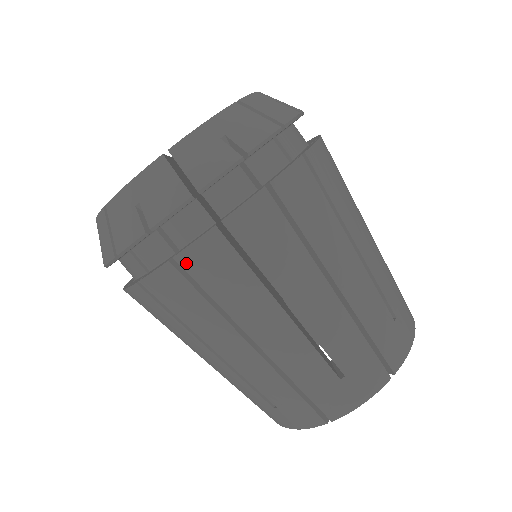
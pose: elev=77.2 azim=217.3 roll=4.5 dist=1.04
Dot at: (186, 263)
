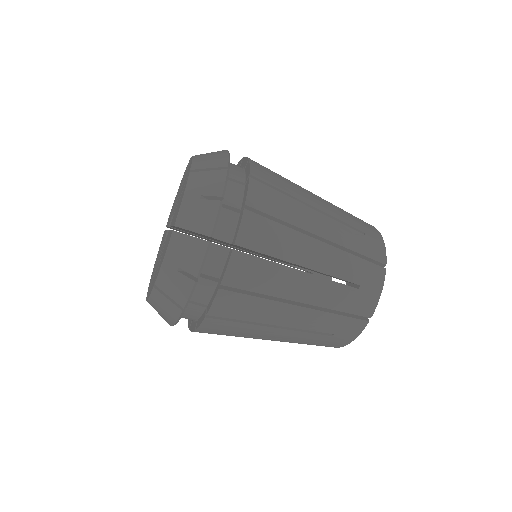
Dot at: occluded
